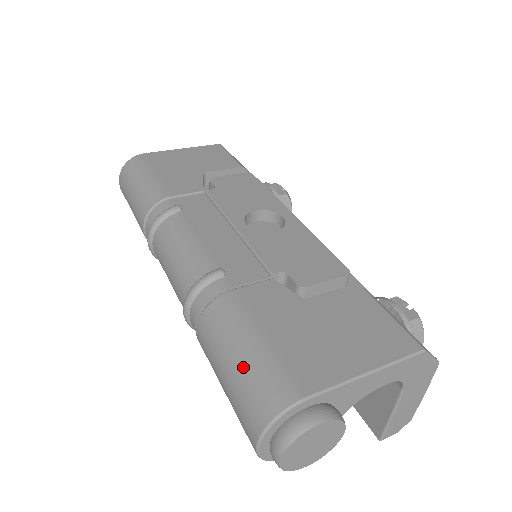
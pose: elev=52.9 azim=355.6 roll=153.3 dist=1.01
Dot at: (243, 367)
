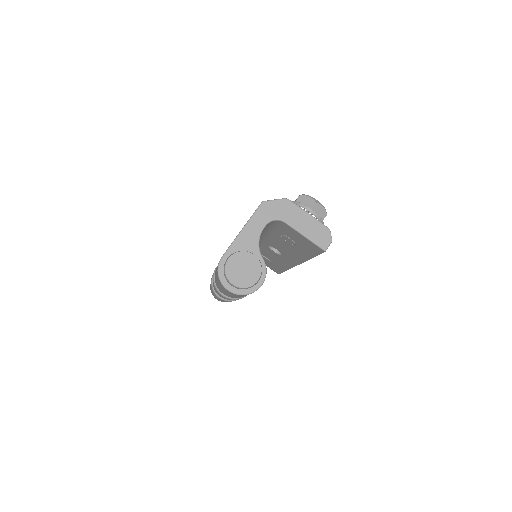
Dot at: (216, 277)
